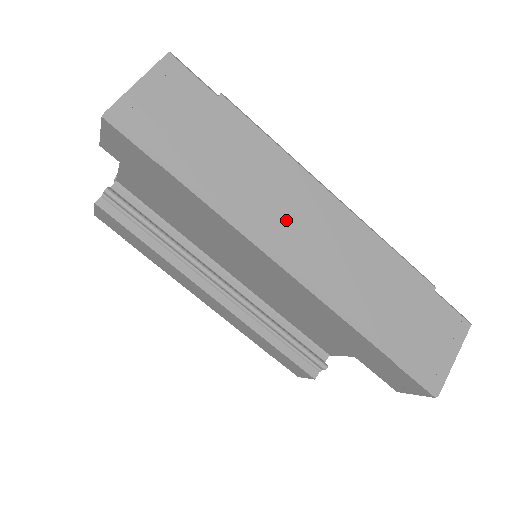
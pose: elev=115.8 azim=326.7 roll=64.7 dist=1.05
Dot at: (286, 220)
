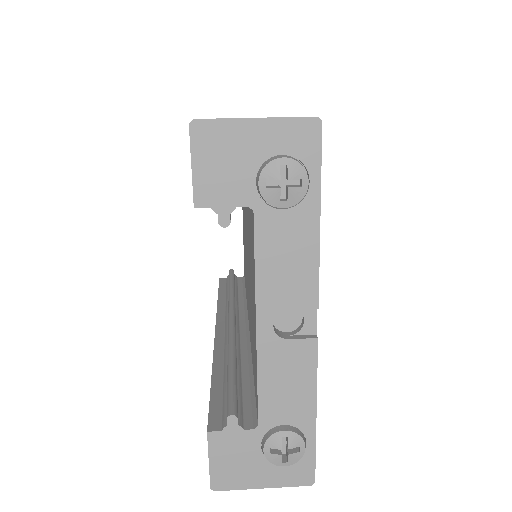
Dot at: occluded
